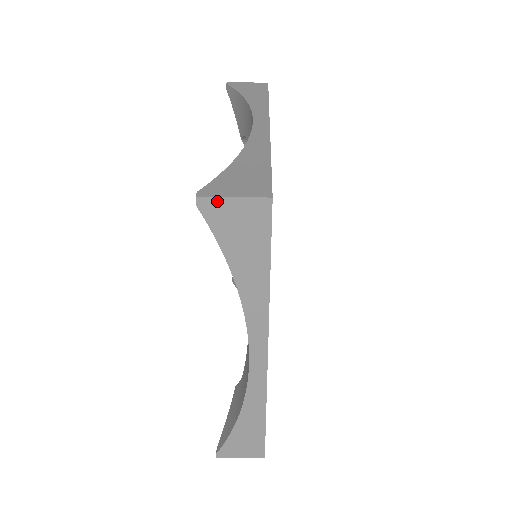
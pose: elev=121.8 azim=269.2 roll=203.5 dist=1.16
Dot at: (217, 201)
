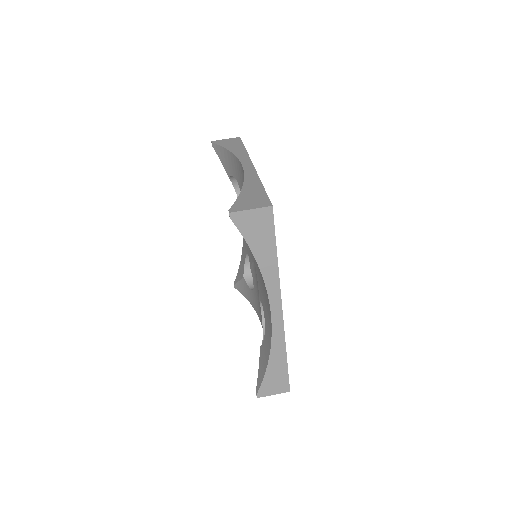
Dot at: (241, 213)
